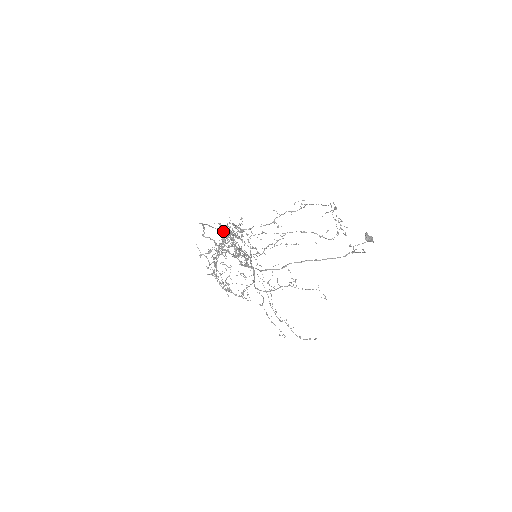
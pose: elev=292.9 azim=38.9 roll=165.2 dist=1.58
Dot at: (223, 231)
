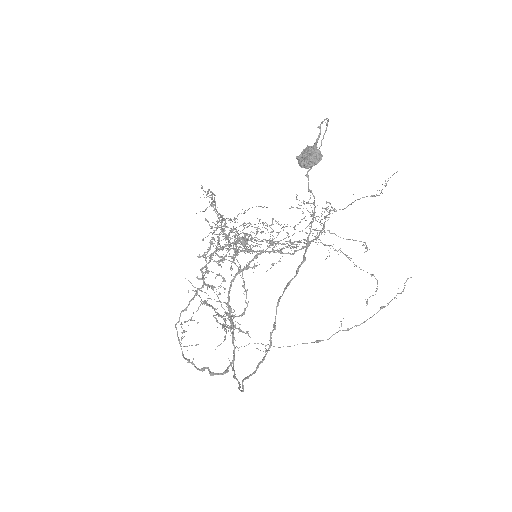
Dot at: (202, 287)
